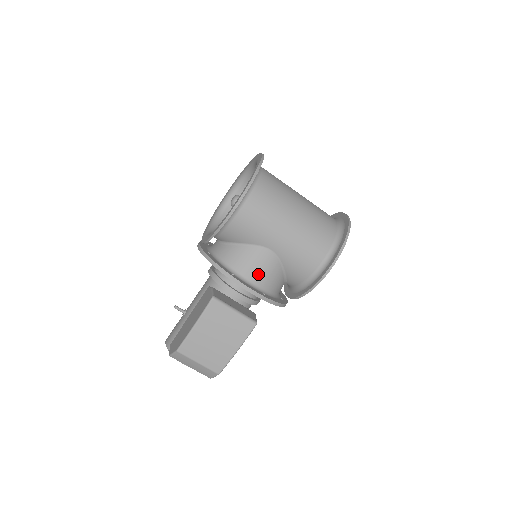
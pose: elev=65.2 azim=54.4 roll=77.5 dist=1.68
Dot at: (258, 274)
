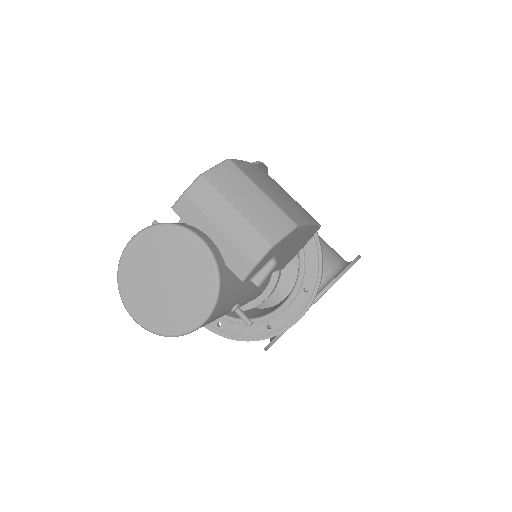
Dot at: occluded
